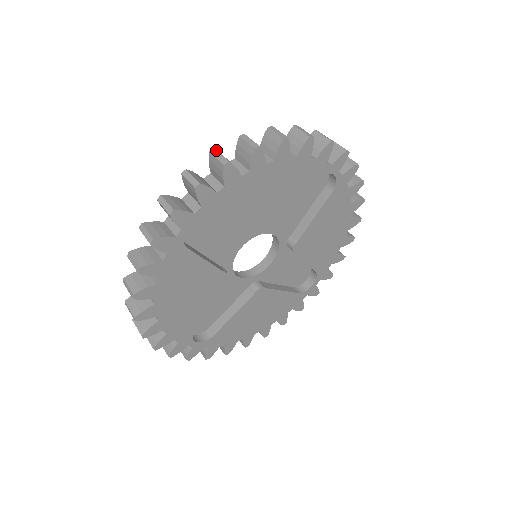
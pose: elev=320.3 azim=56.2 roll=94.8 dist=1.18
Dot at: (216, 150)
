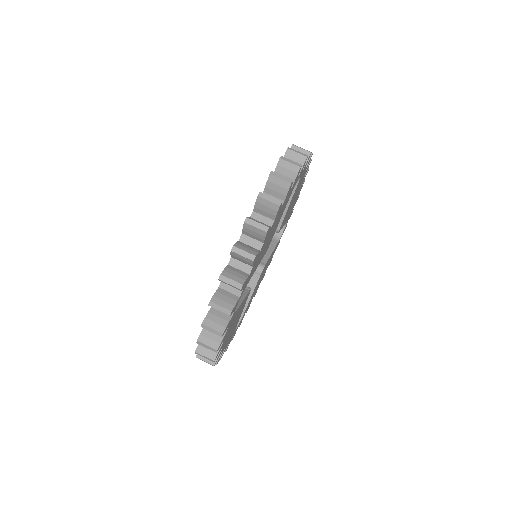
Dot at: (236, 247)
